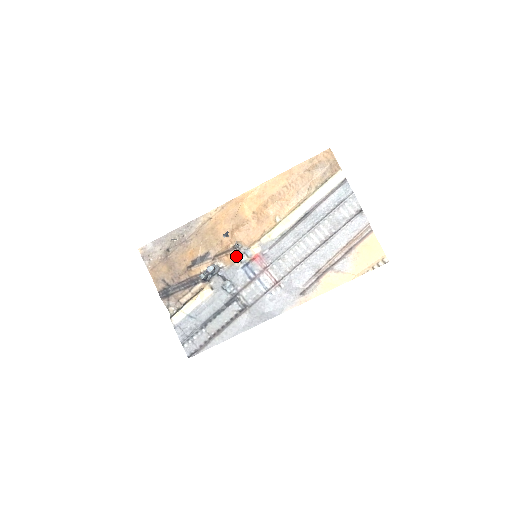
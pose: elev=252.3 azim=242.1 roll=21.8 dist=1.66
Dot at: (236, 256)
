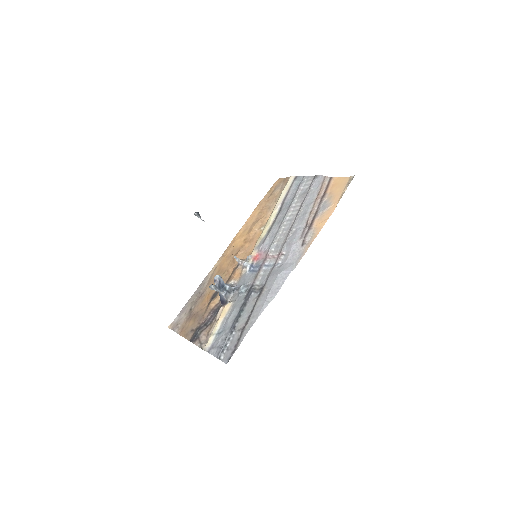
Dot at: (241, 269)
